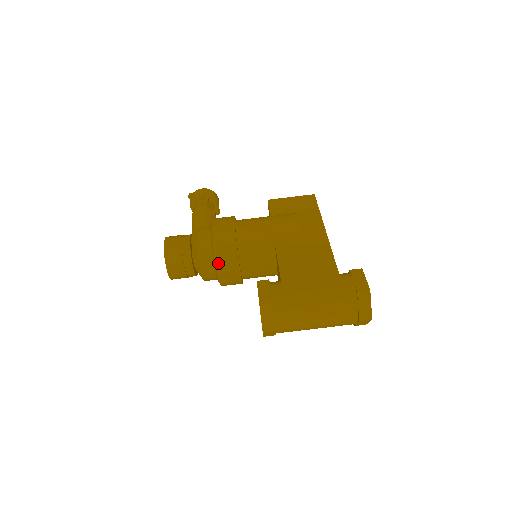
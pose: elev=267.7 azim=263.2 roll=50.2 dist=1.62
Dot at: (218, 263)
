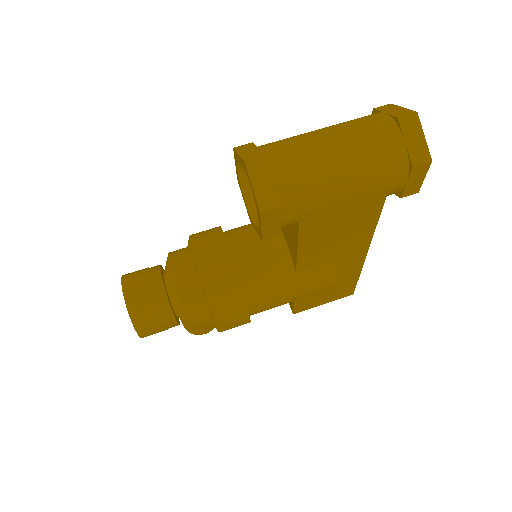
Dot at: (194, 242)
